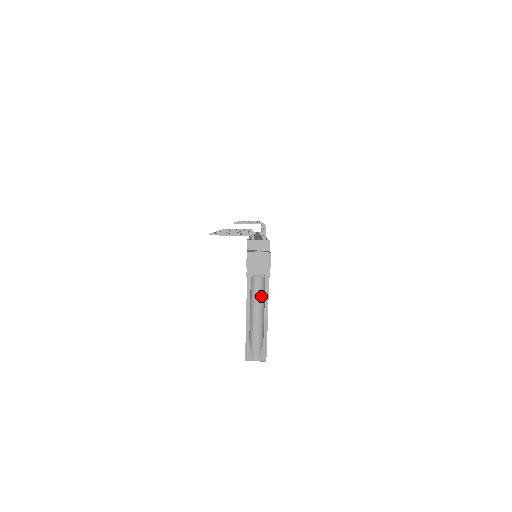
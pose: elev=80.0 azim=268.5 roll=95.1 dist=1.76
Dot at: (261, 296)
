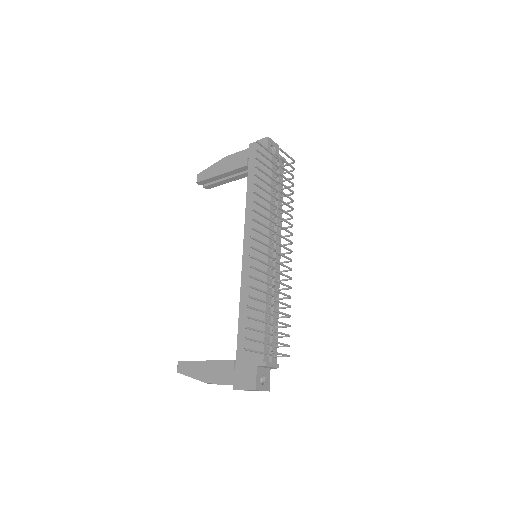
Dot at: occluded
